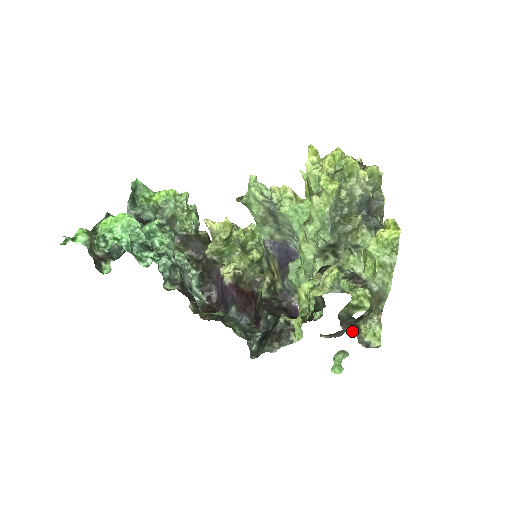
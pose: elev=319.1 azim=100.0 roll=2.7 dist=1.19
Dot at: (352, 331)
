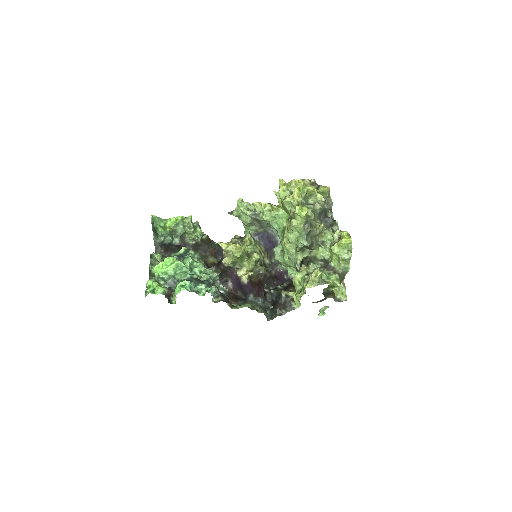
Dot at: (331, 297)
